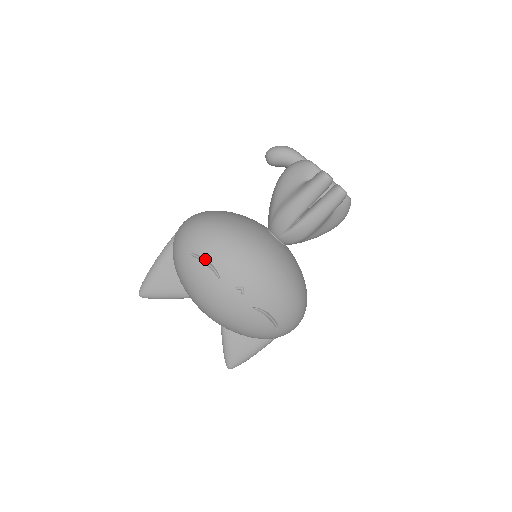
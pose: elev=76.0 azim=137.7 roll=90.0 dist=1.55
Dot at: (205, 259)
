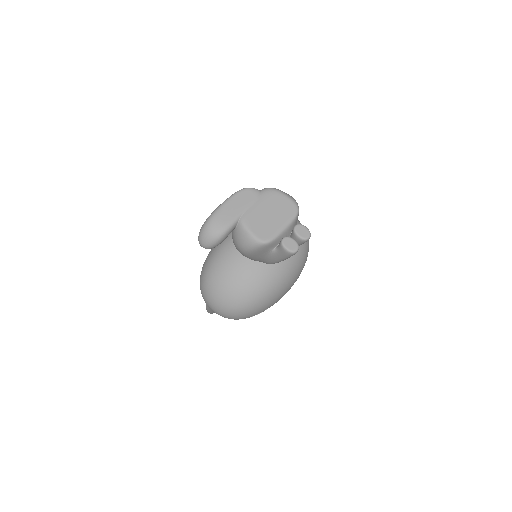
Dot at: occluded
